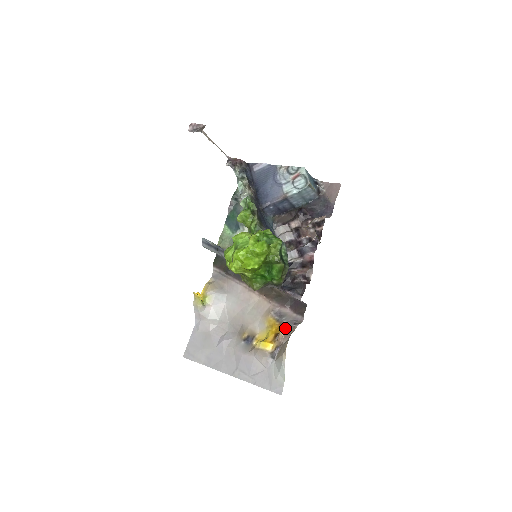
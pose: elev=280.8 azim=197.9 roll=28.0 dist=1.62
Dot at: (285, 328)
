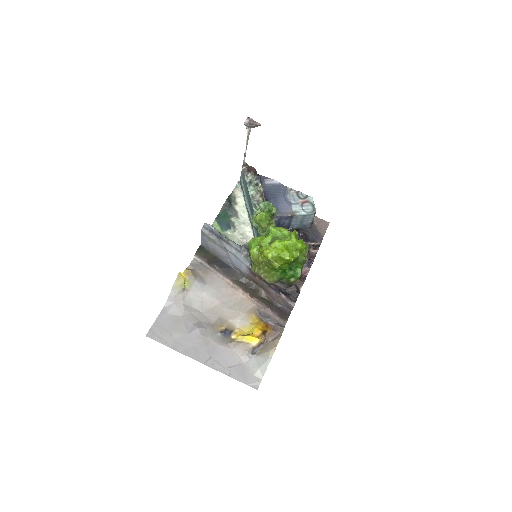
Dot at: (271, 328)
